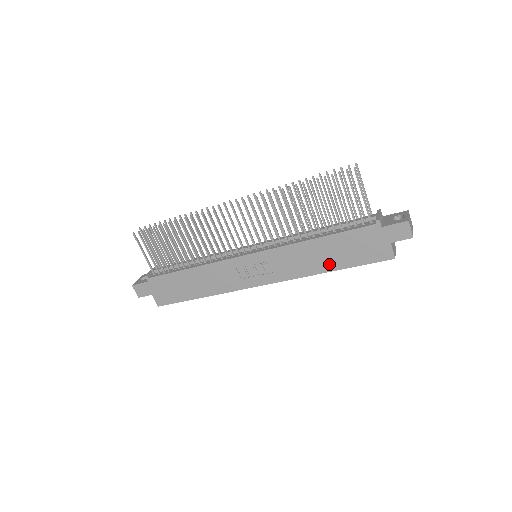
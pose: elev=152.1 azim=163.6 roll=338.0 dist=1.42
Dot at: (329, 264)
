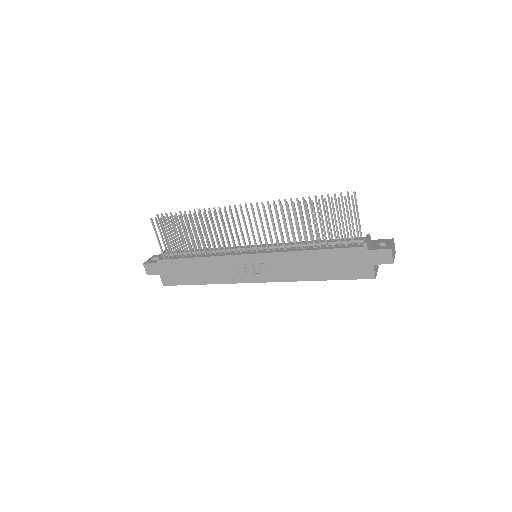
Dot at: (318, 274)
